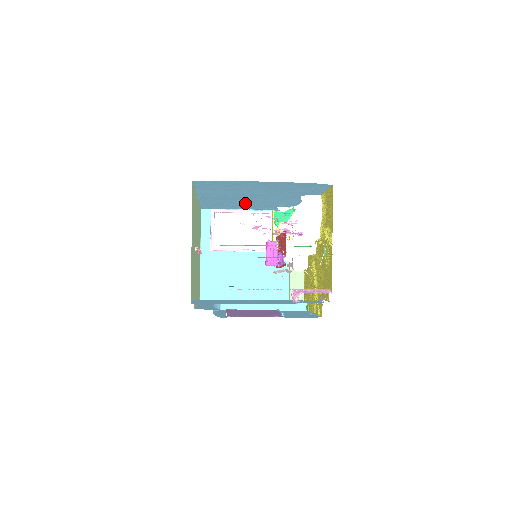
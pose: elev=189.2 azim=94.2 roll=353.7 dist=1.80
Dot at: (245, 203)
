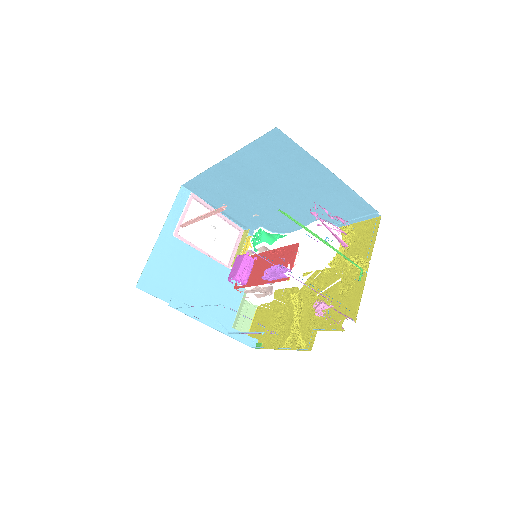
Dot at: (244, 201)
